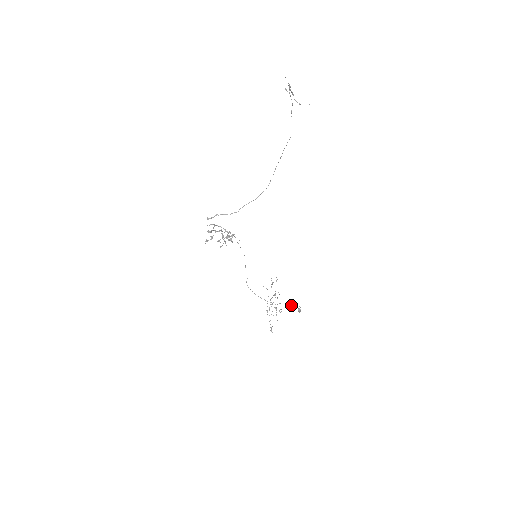
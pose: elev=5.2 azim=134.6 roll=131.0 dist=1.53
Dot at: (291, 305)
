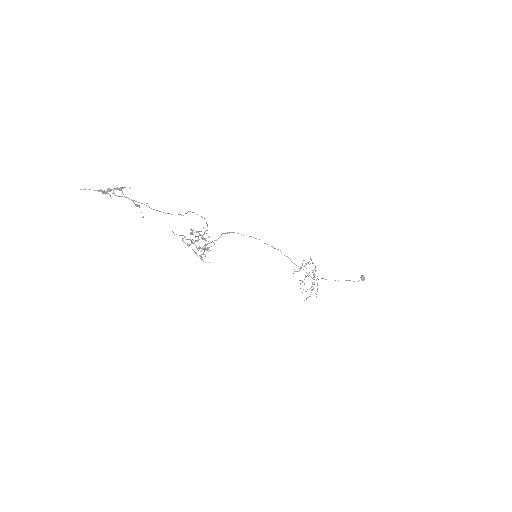
Dot at: occluded
